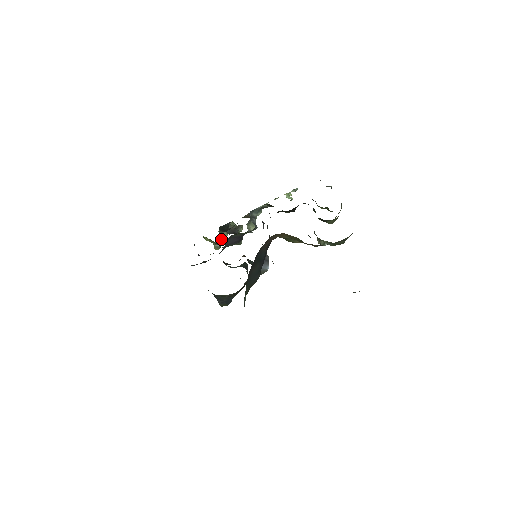
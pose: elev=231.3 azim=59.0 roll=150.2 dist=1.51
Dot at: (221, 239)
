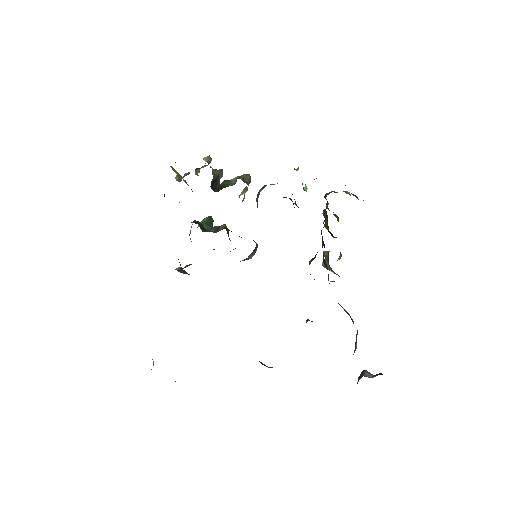
Dot at: (189, 172)
